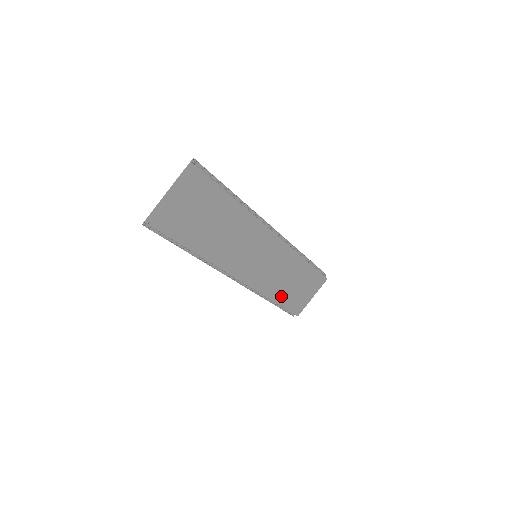
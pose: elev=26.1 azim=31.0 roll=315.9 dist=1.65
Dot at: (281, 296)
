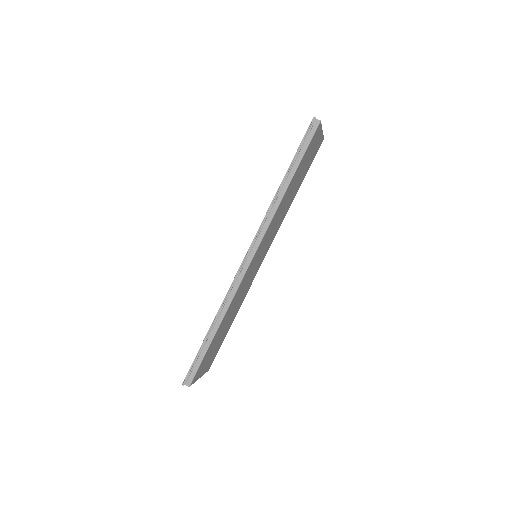
Dot at: (219, 331)
